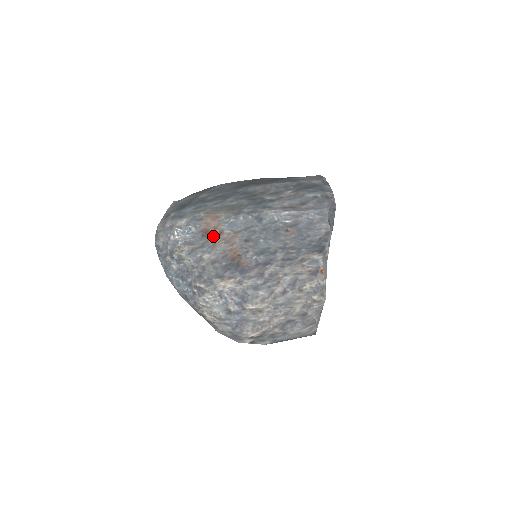
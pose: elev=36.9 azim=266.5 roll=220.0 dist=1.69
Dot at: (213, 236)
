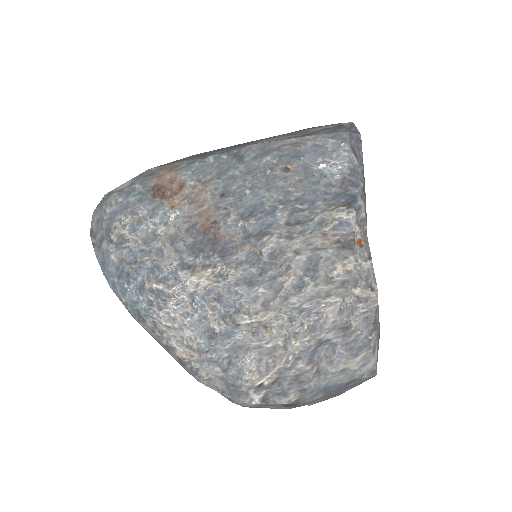
Dot at: (170, 194)
